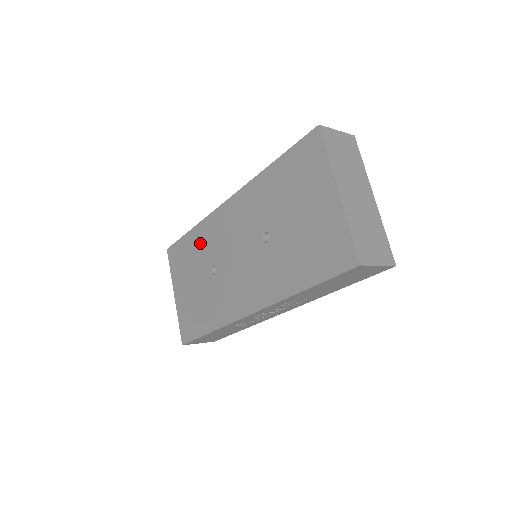
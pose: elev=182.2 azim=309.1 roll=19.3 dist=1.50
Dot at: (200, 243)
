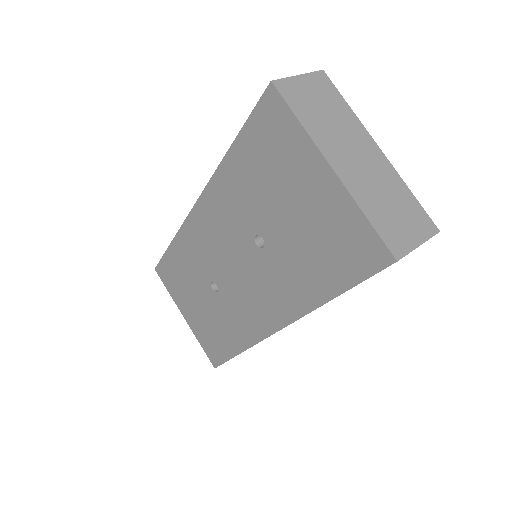
Dot at: (186, 258)
